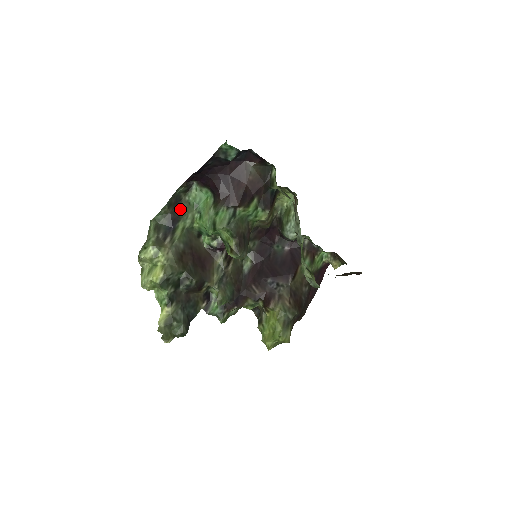
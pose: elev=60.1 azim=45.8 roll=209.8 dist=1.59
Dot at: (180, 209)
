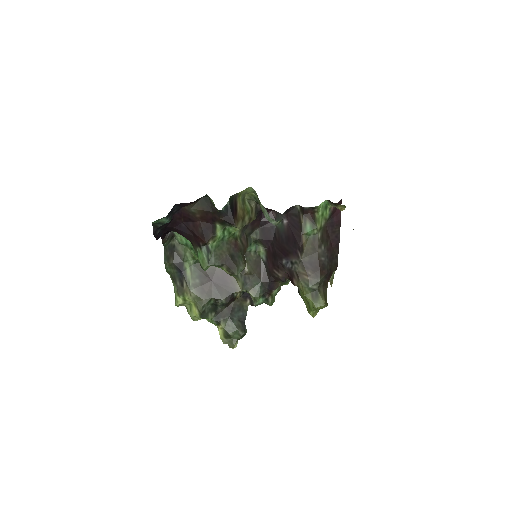
Dot at: (178, 254)
